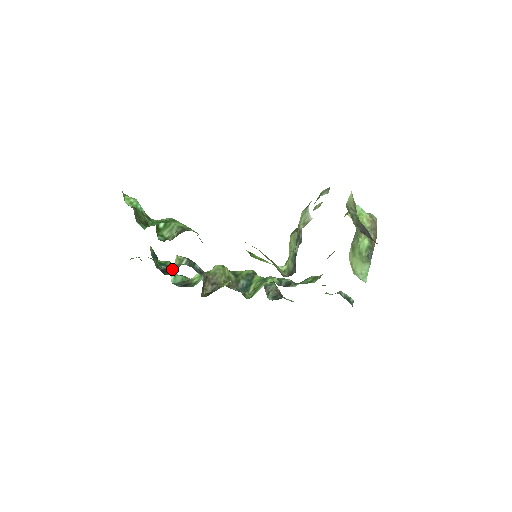
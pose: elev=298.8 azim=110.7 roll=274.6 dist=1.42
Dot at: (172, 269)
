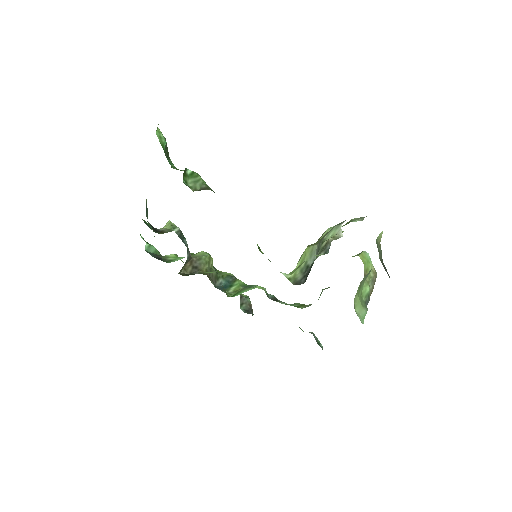
Dot at: (161, 230)
